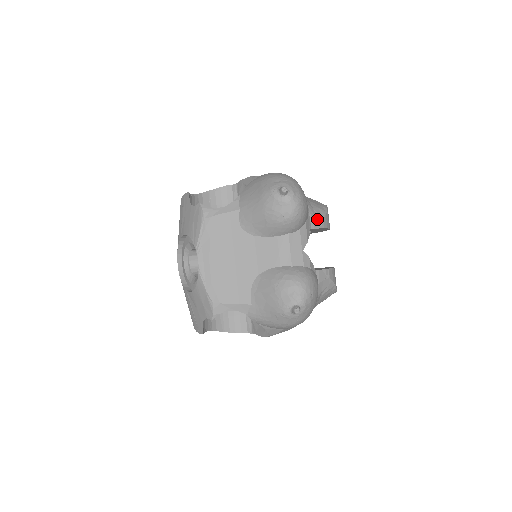
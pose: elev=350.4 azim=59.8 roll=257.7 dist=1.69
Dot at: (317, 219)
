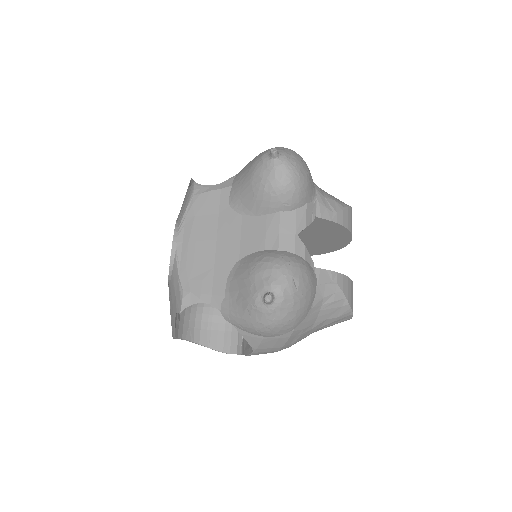
Dot at: (328, 209)
